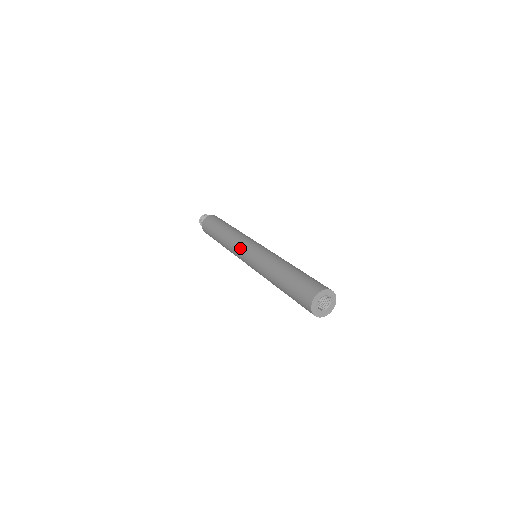
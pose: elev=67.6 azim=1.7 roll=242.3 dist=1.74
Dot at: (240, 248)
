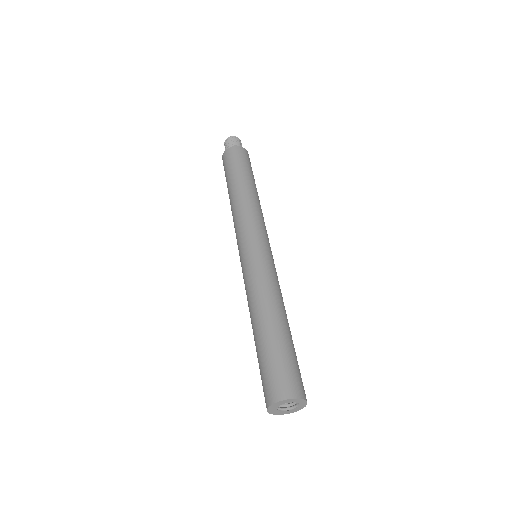
Dot at: (244, 234)
